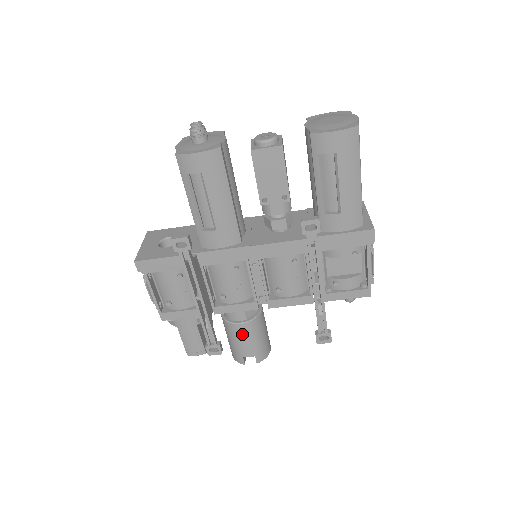
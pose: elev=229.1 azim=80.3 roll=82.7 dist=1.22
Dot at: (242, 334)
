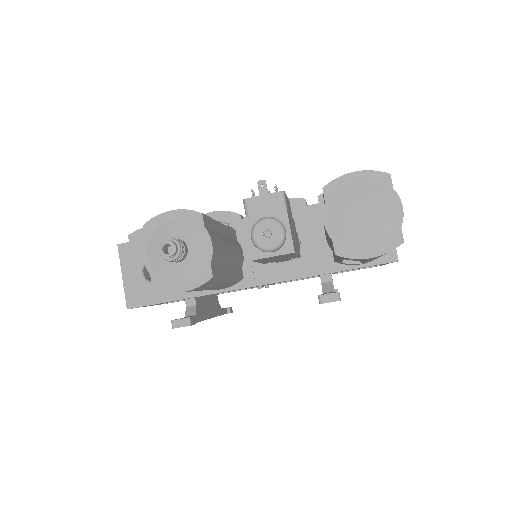
Dot at: occluded
